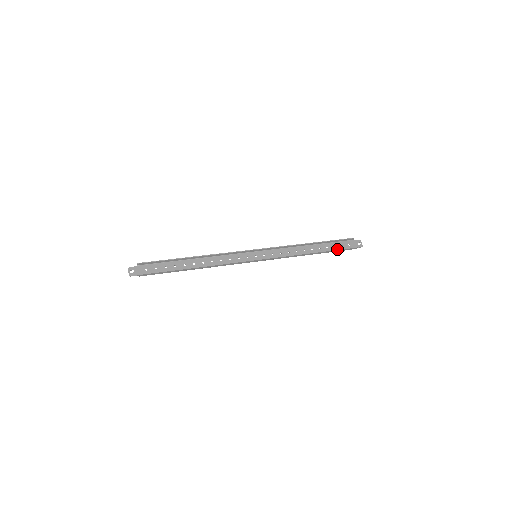
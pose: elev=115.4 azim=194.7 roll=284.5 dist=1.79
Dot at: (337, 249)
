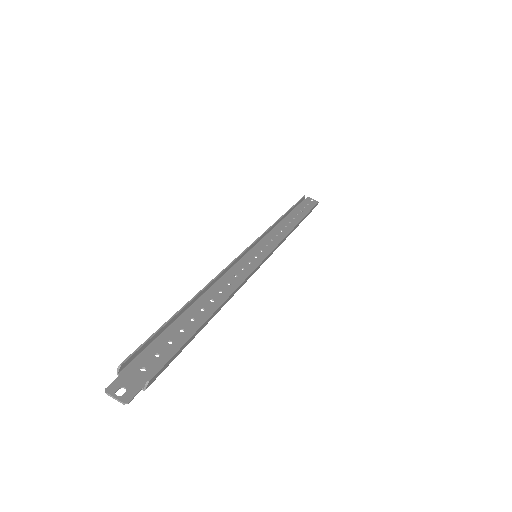
Dot at: (309, 210)
